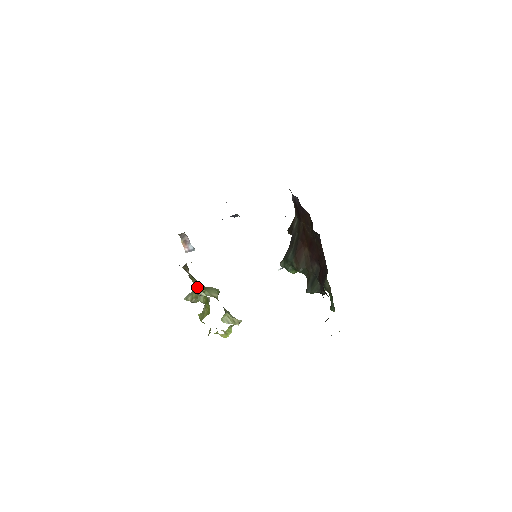
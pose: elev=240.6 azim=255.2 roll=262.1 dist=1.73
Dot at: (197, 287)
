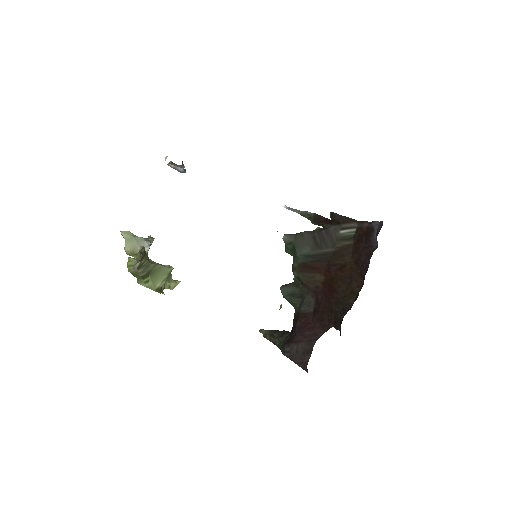
Dot at: (141, 276)
